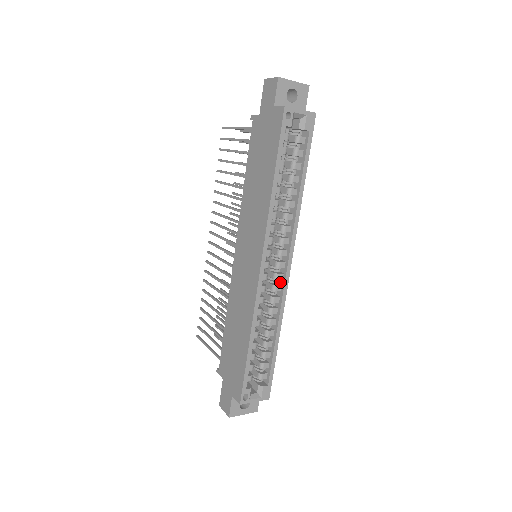
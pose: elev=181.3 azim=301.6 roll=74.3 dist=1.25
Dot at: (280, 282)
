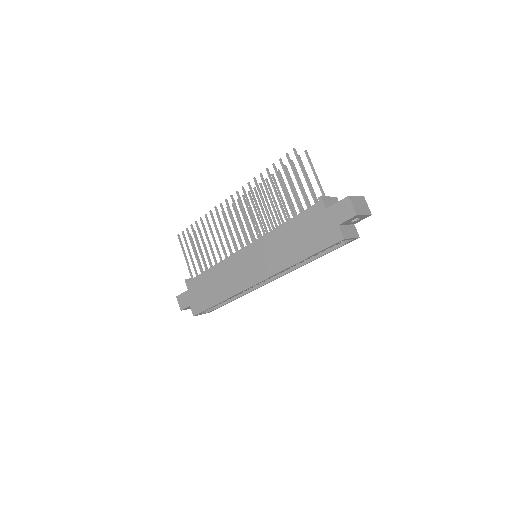
Dot at: occluded
